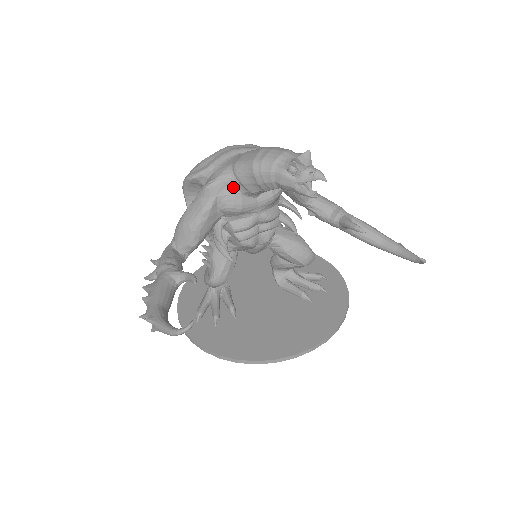
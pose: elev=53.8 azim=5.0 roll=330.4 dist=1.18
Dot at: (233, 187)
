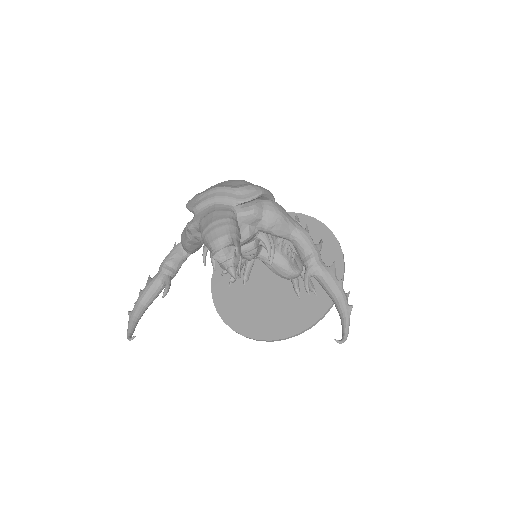
Dot at: occluded
